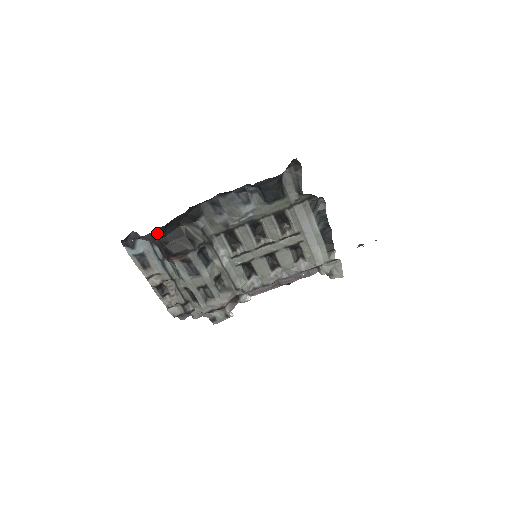
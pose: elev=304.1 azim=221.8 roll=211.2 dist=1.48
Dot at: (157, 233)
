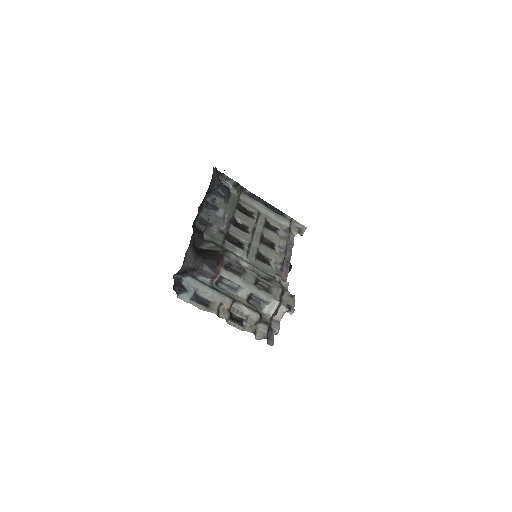
Dot at: (193, 248)
